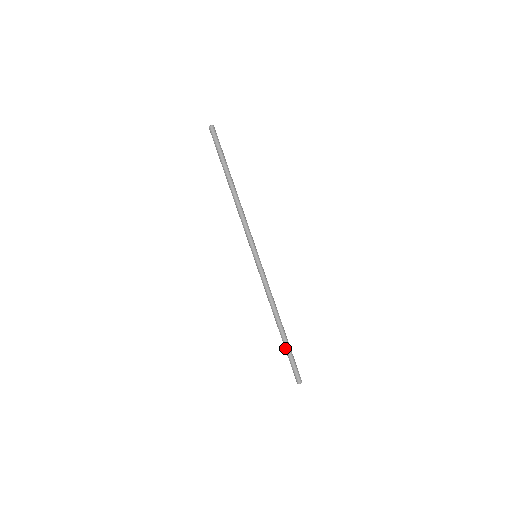
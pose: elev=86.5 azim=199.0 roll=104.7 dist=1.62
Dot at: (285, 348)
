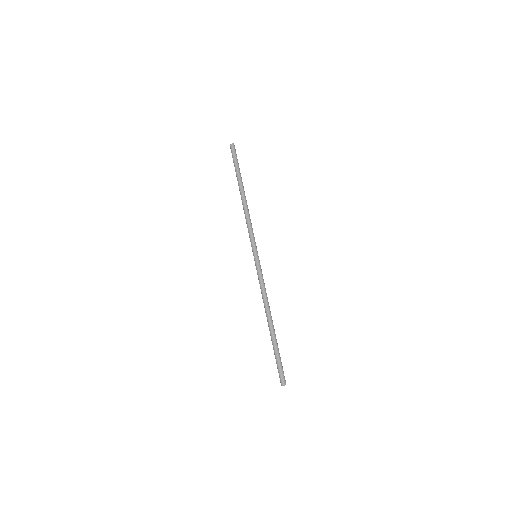
Dot at: (273, 346)
